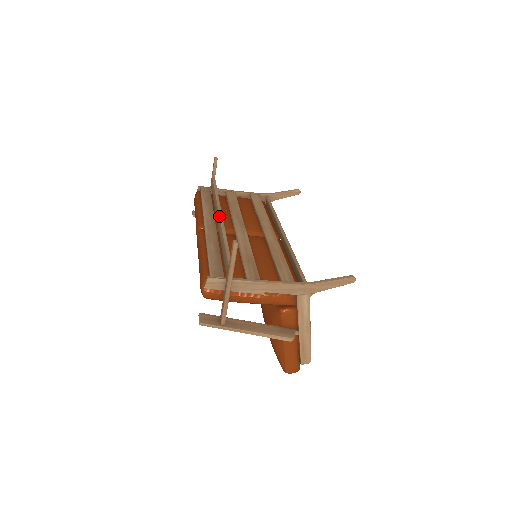
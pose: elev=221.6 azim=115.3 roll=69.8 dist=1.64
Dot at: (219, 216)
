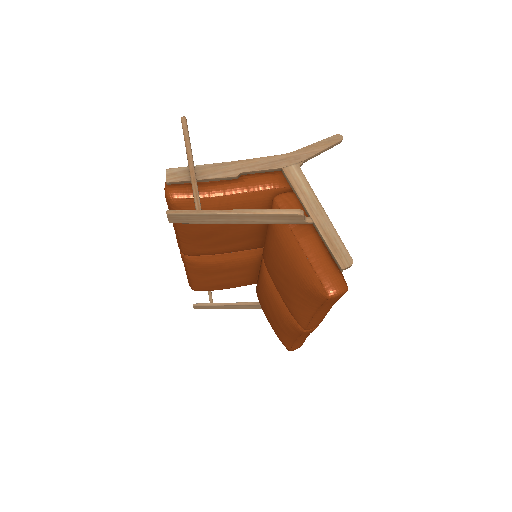
Dot at: occluded
